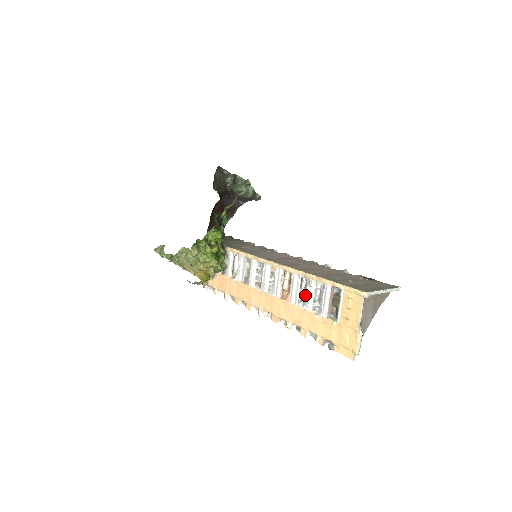
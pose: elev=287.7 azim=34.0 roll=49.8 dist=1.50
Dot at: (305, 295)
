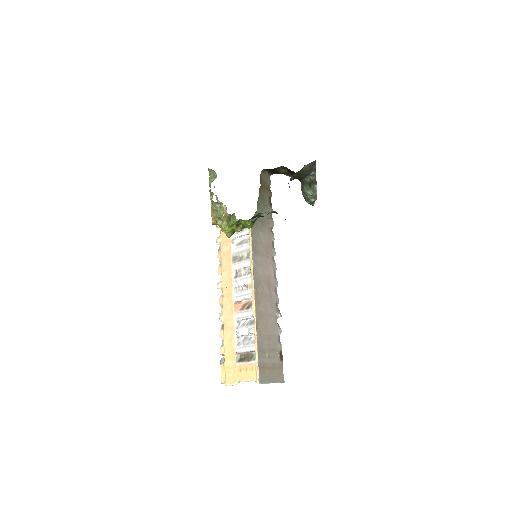
Dot at: (243, 326)
